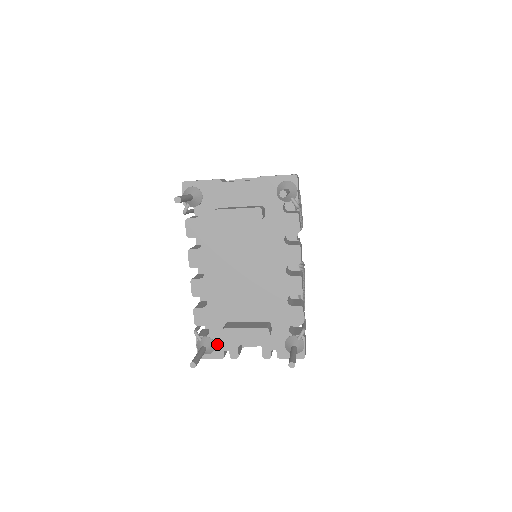
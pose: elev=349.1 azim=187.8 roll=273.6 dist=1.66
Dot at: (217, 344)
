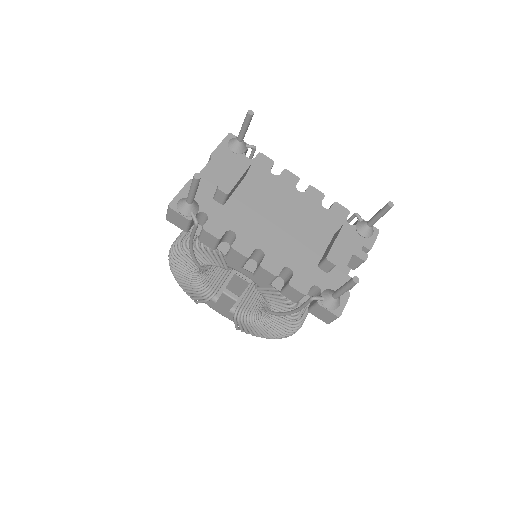
Dot at: (334, 289)
